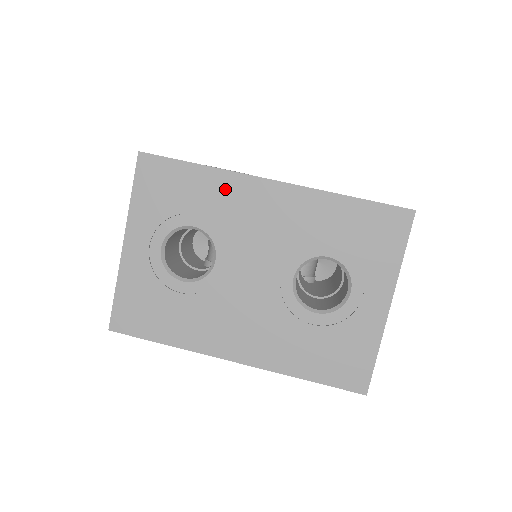
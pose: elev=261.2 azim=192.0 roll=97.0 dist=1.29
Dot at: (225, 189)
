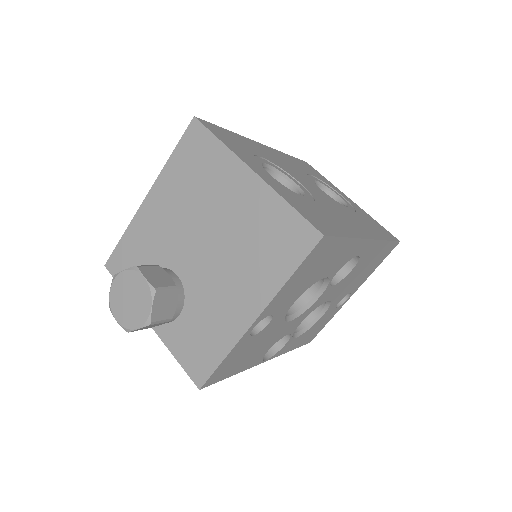
Dot at: (253, 145)
